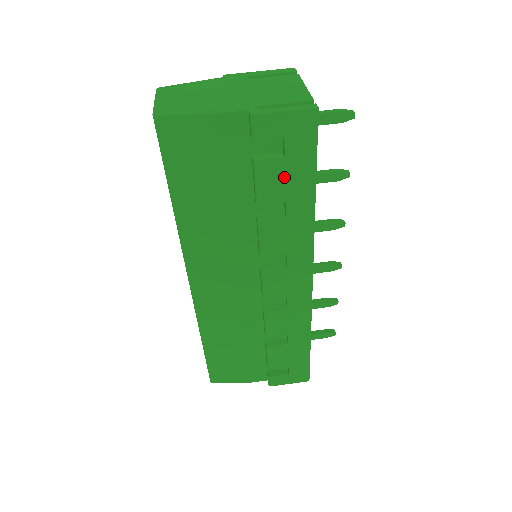
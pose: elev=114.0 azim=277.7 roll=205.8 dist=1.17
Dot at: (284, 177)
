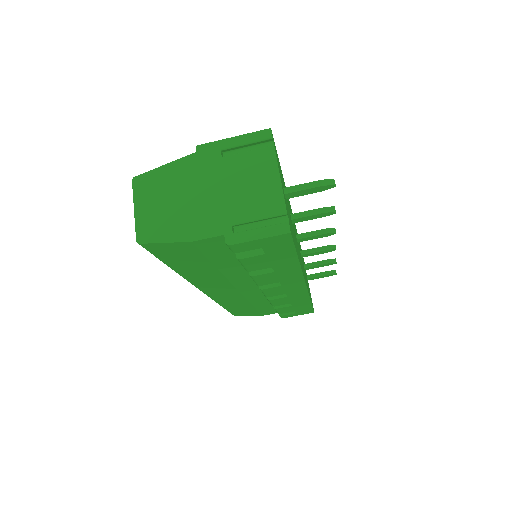
Dot at: (267, 260)
